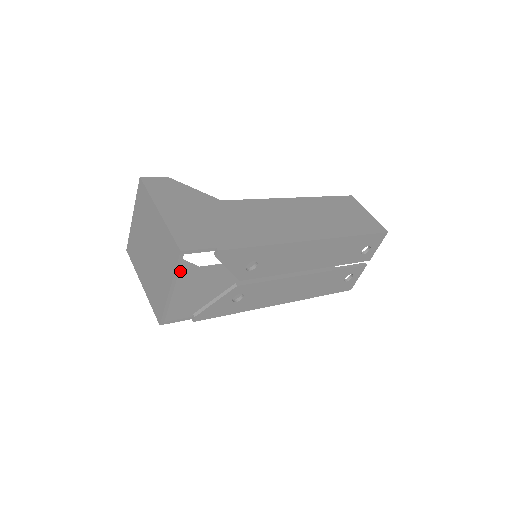
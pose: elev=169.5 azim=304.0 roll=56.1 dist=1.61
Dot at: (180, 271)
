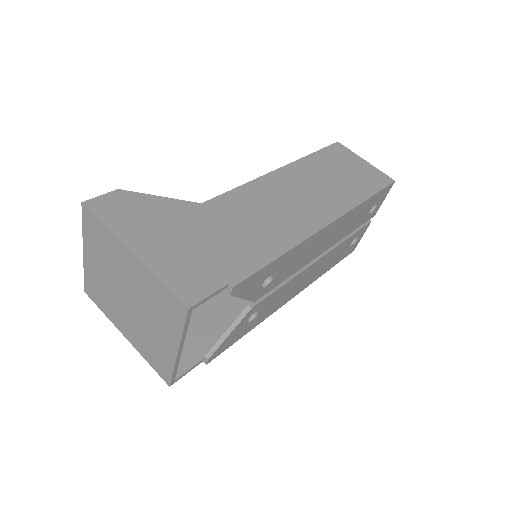
Dot at: occluded
